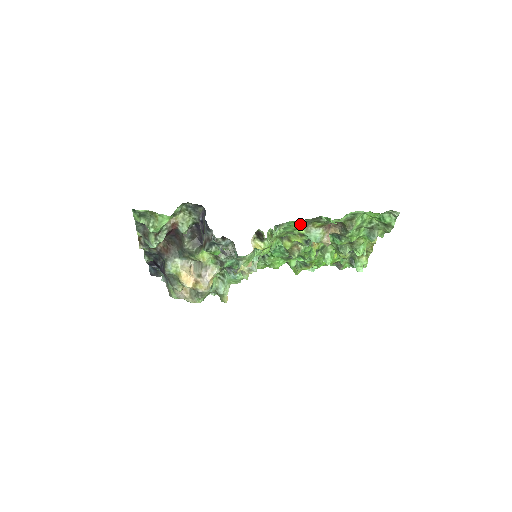
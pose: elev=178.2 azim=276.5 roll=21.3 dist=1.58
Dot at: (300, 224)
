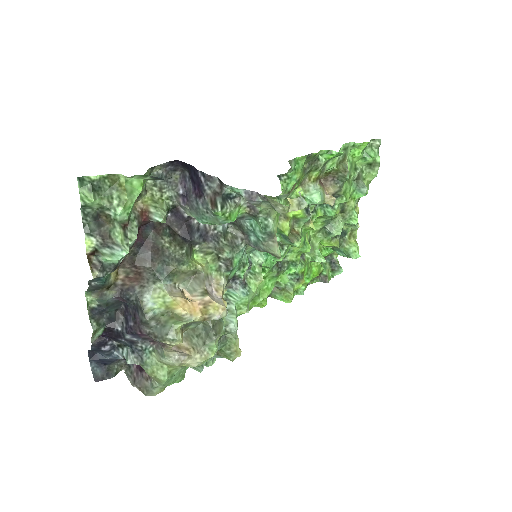
Dot at: (302, 170)
